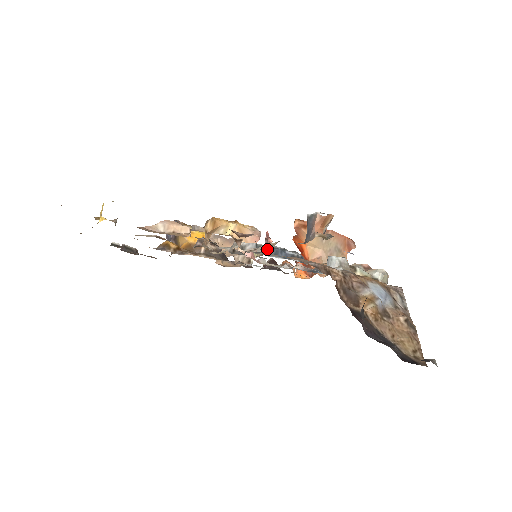
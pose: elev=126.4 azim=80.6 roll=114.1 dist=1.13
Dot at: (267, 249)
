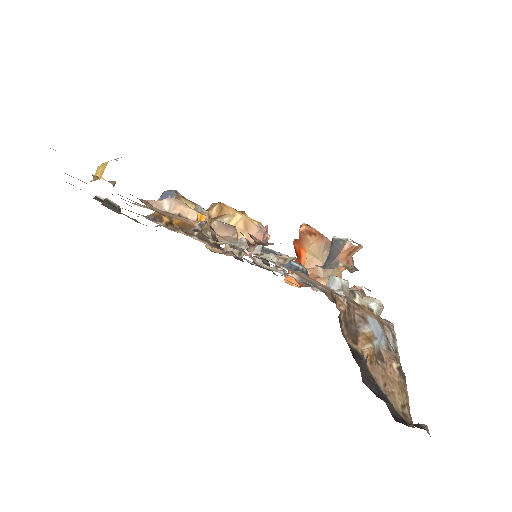
Dot at: (279, 260)
